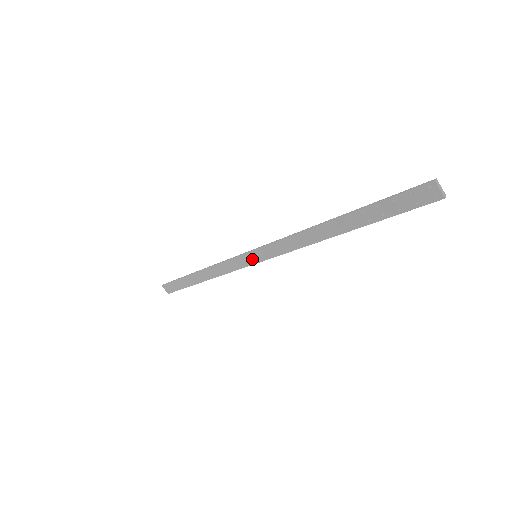
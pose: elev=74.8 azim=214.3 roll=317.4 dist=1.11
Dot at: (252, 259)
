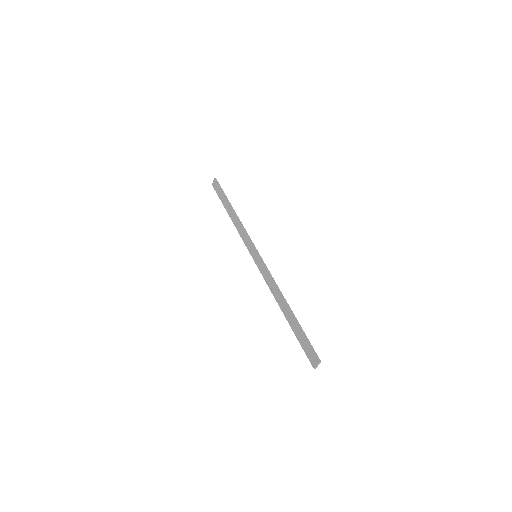
Dot at: (253, 254)
